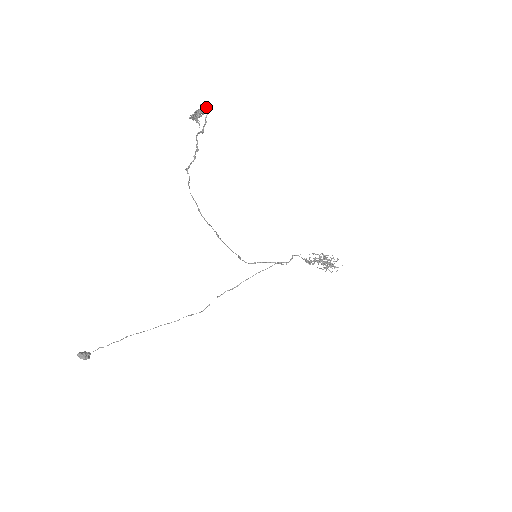
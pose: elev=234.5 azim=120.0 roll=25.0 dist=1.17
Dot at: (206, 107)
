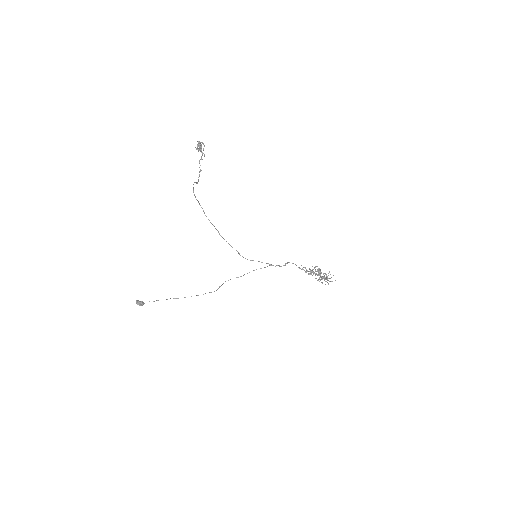
Dot at: (202, 143)
